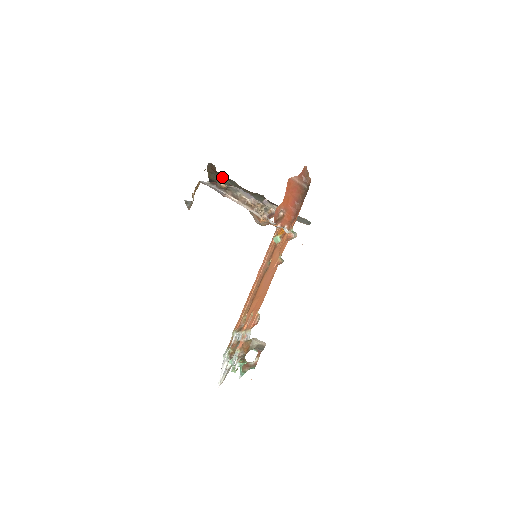
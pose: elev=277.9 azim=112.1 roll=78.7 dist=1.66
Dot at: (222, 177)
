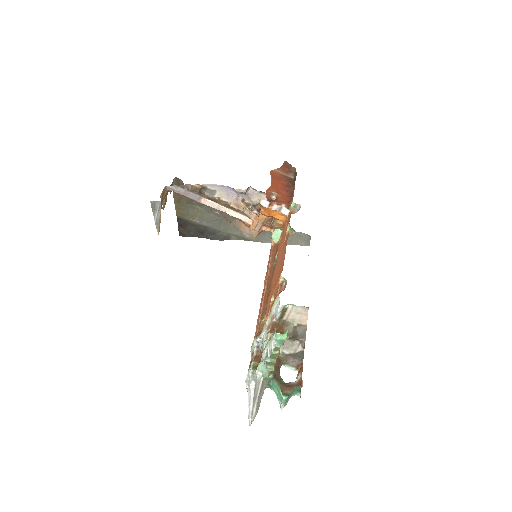
Dot at: (193, 203)
